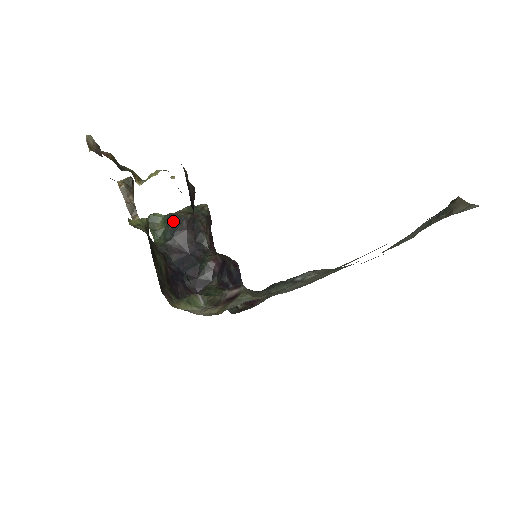
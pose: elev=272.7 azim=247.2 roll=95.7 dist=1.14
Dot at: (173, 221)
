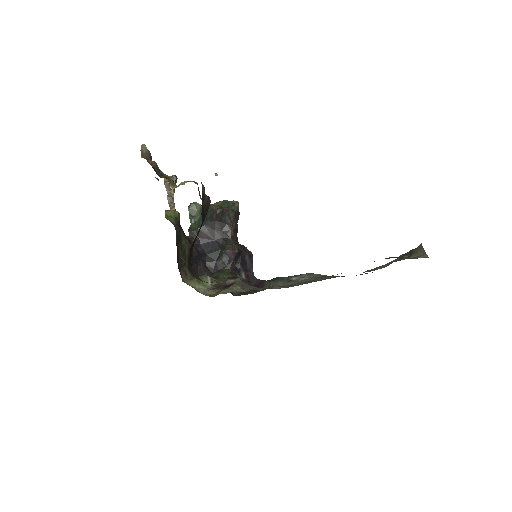
Dot at: (207, 212)
